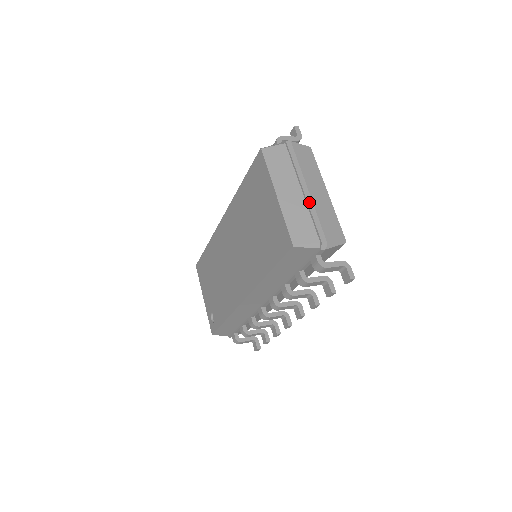
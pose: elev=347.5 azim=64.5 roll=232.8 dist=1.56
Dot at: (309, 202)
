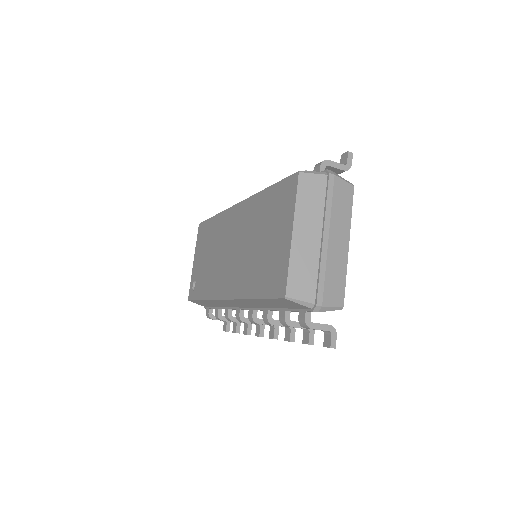
Dot at: (323, 255)
